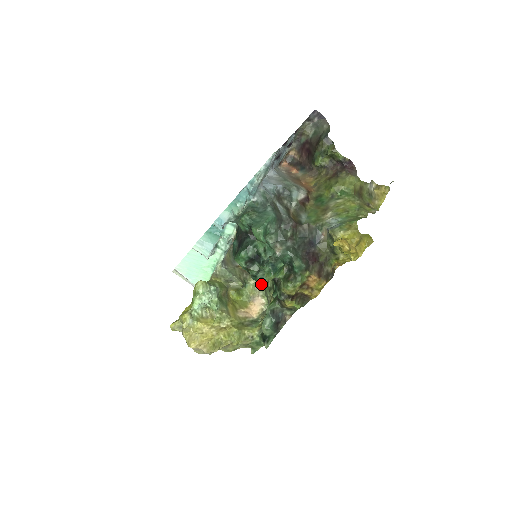
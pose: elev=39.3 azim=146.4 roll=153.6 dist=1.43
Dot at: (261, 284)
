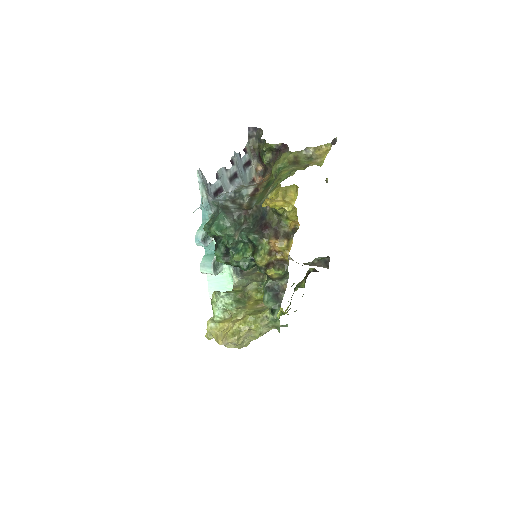
Dot at: occluded
